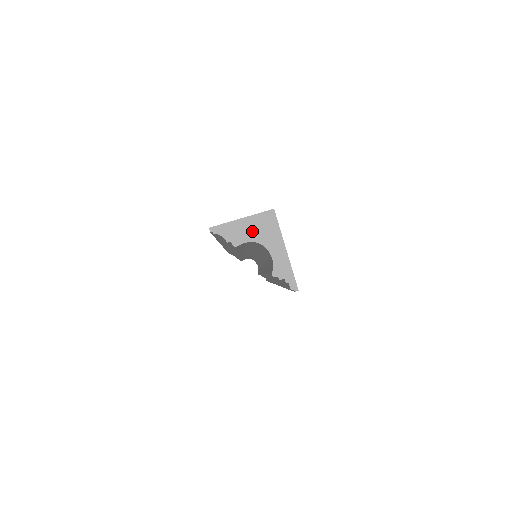
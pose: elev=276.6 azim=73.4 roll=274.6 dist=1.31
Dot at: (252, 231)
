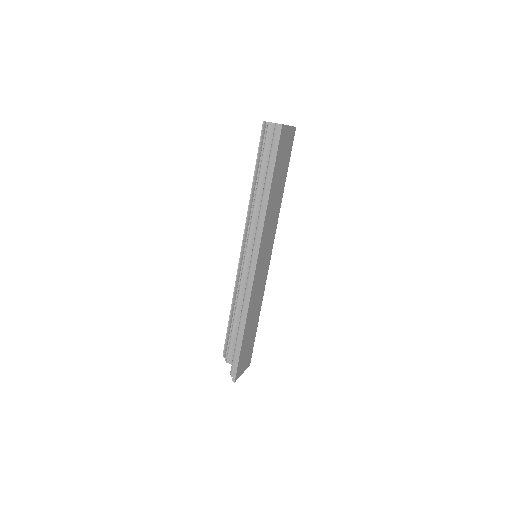
Dot at: occluded
